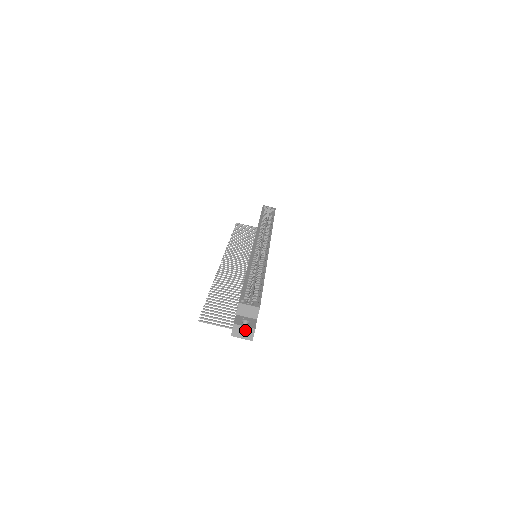
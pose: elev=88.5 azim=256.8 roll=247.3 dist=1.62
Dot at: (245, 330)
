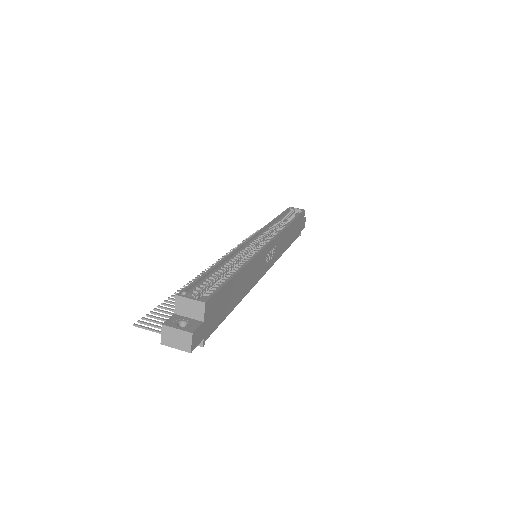
Dot at: (178, 335)
